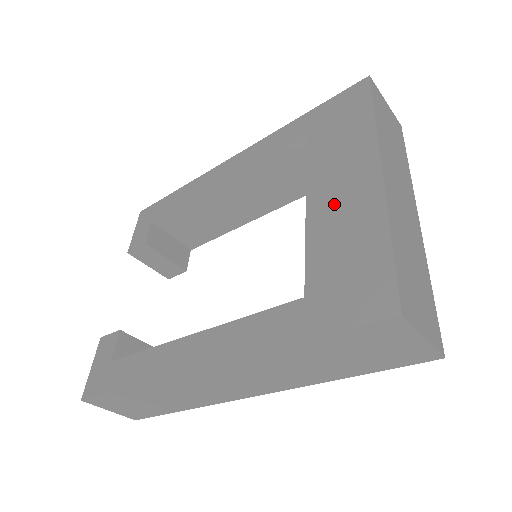
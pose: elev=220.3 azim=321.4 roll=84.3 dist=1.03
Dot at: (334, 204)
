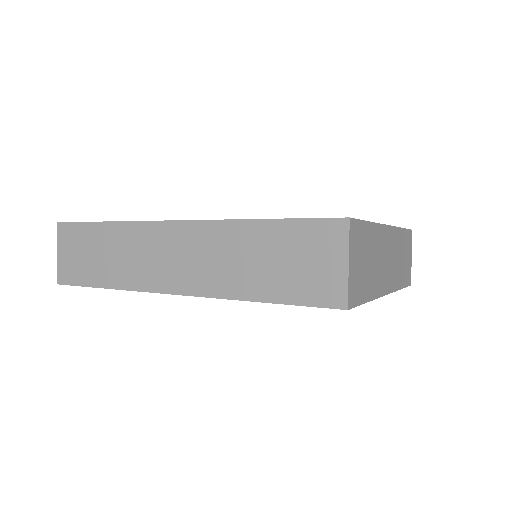
Dot at: occluded
